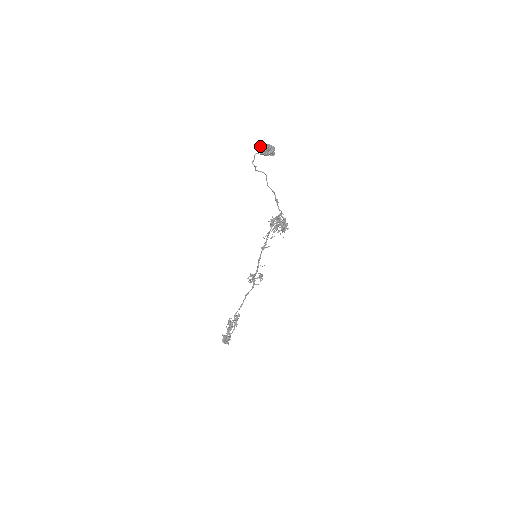
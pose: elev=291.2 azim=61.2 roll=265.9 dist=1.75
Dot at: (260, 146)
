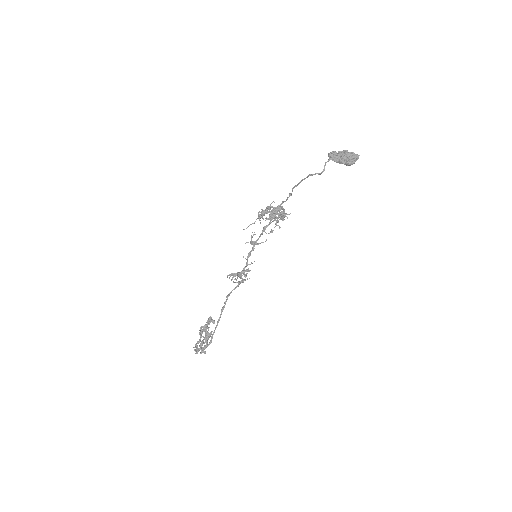
Dot at: (343, 155)
